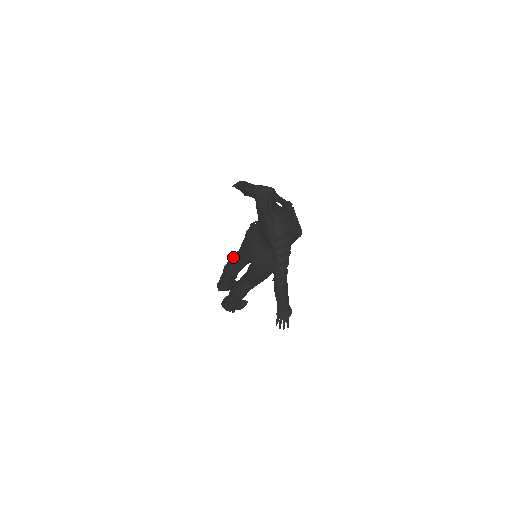
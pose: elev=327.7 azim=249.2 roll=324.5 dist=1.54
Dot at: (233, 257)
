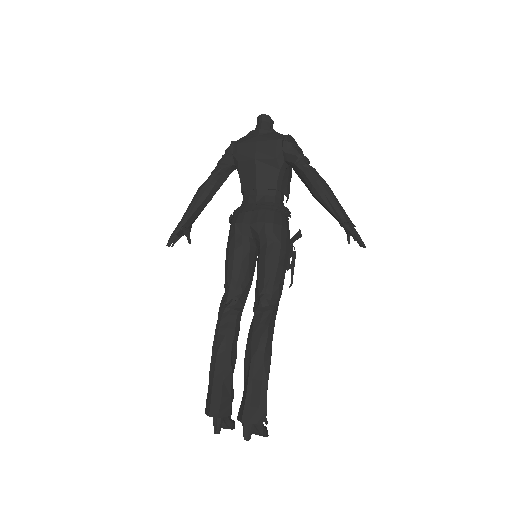
Dot at: (221, 307)
